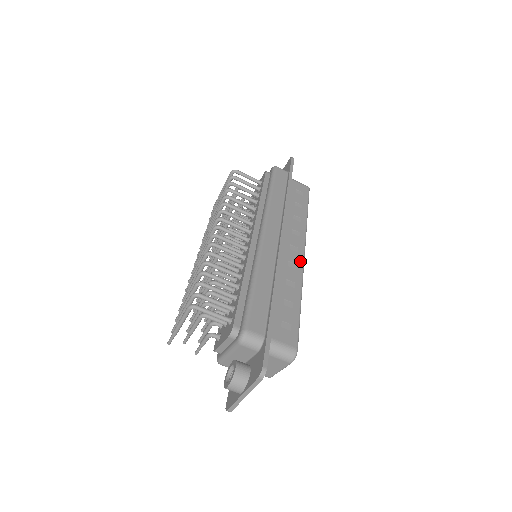
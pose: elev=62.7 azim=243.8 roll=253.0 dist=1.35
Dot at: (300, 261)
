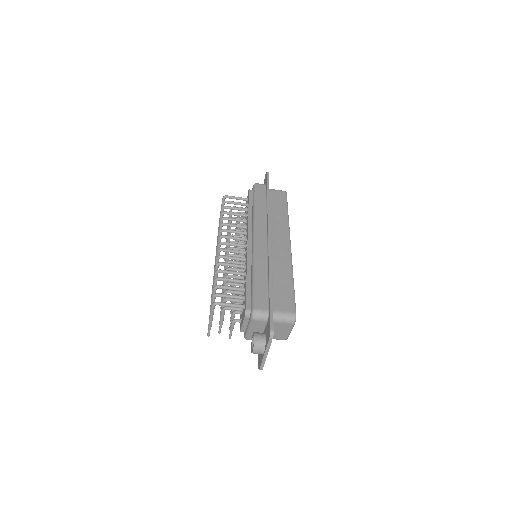
Dot at: (288, 250)
